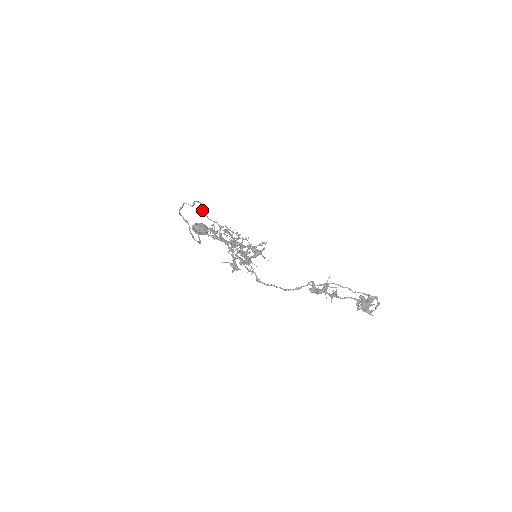
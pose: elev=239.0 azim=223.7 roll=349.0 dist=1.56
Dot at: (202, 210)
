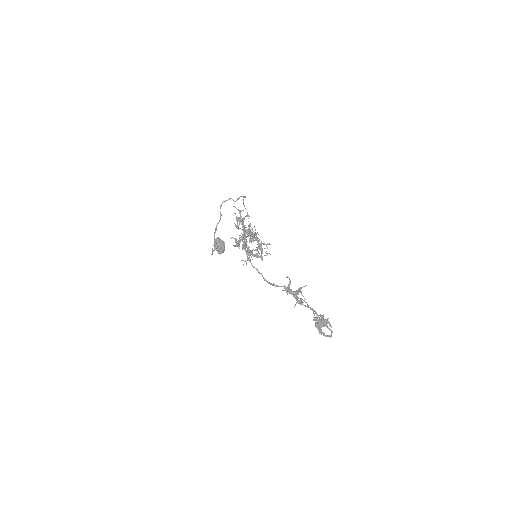
Dot at: occluded
